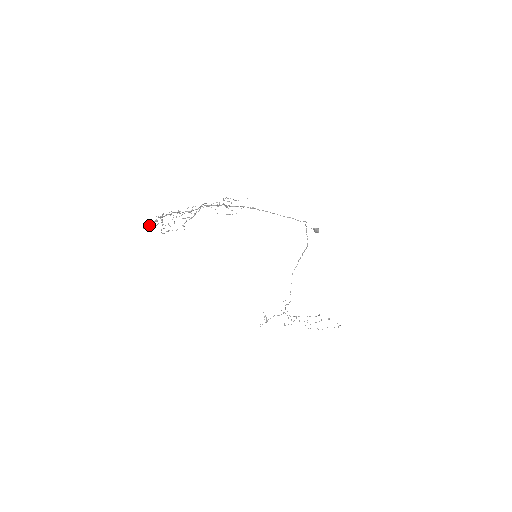
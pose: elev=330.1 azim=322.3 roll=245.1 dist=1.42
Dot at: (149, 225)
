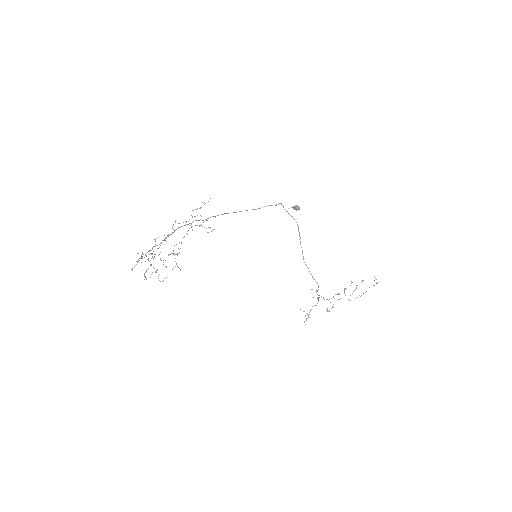
Dot at: (135, 265)
